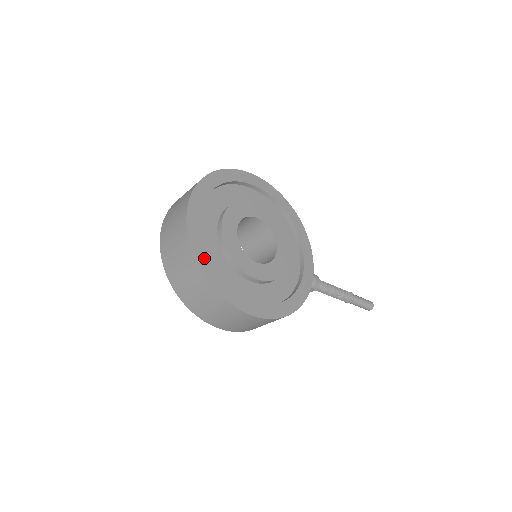
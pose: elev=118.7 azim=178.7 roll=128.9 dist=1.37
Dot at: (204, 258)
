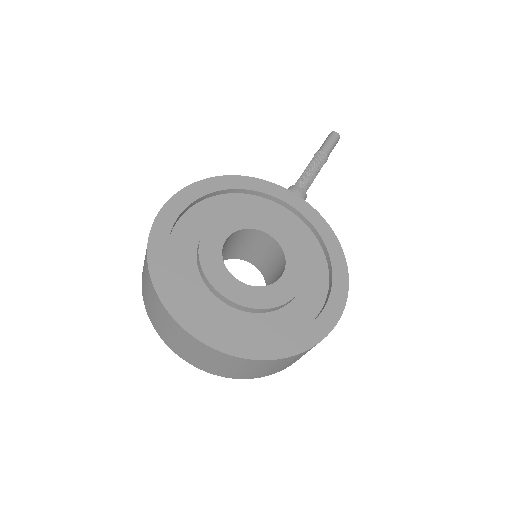
Dot at: (265, 347)
